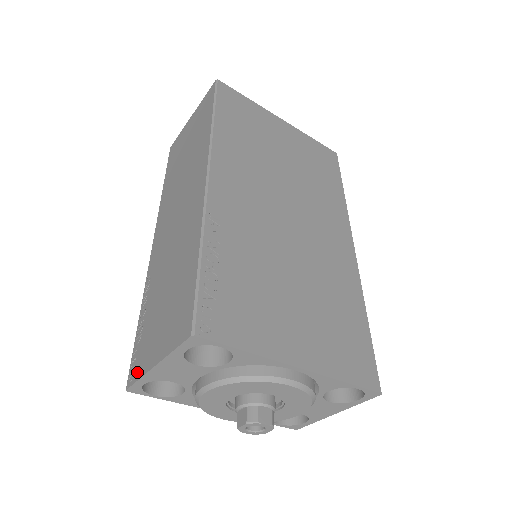
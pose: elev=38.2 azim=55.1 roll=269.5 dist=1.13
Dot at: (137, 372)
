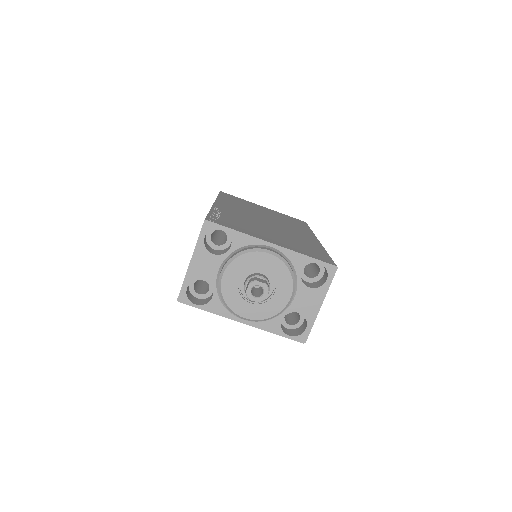
Dot at: occluded
